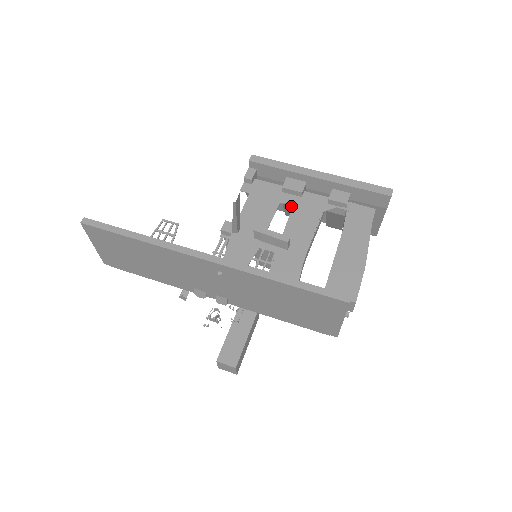
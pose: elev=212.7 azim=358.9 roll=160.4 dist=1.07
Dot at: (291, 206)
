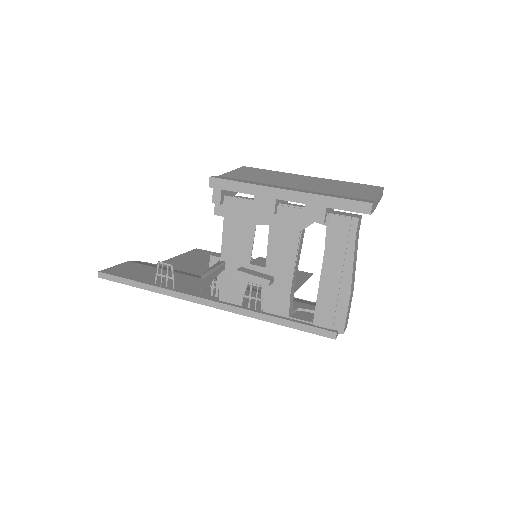
Dot at: occluded
